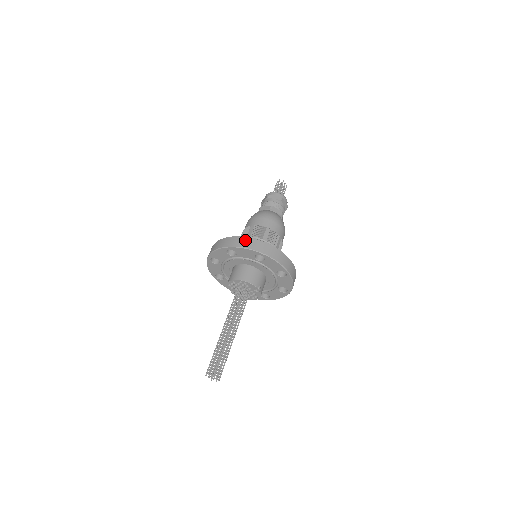
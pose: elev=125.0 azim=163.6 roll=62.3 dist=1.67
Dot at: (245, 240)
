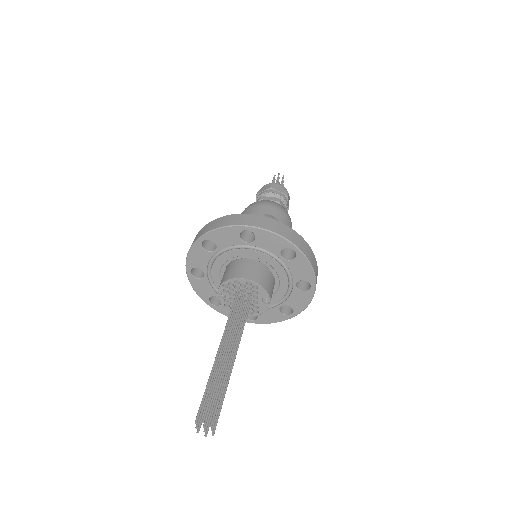
Dot at: (274, 223)
